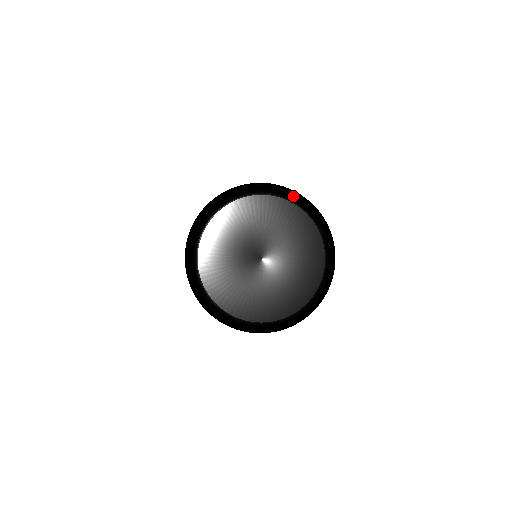
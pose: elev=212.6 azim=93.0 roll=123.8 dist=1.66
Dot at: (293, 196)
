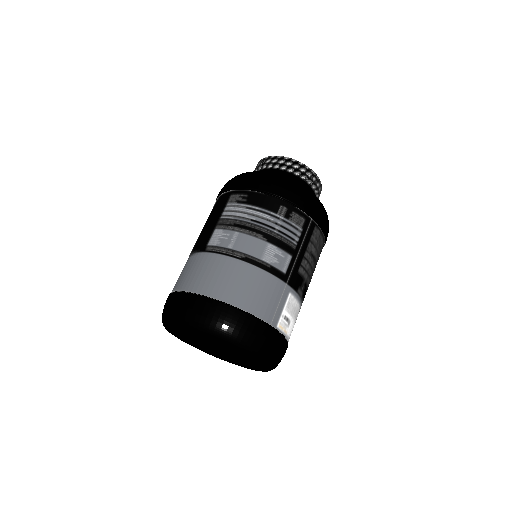
Dot at: (196, 330)
